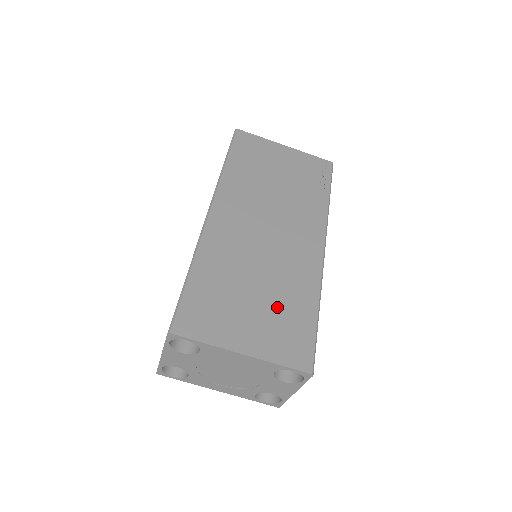
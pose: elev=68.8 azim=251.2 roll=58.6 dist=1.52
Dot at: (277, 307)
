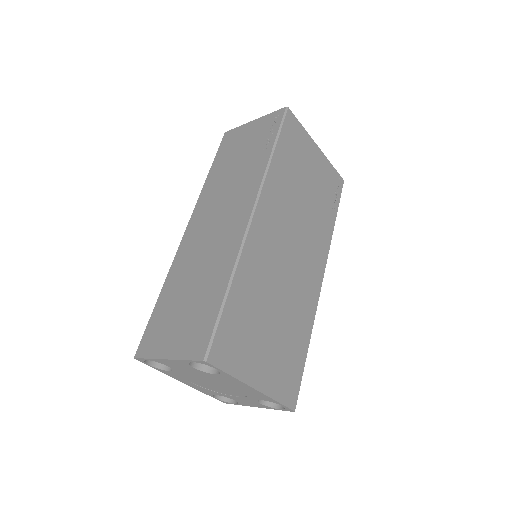
Dot at: (285, 340)
